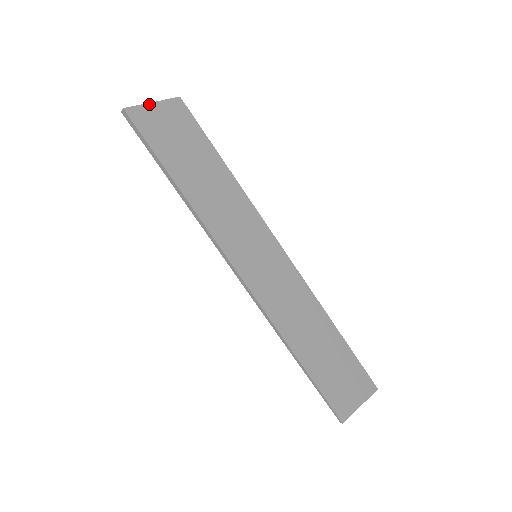
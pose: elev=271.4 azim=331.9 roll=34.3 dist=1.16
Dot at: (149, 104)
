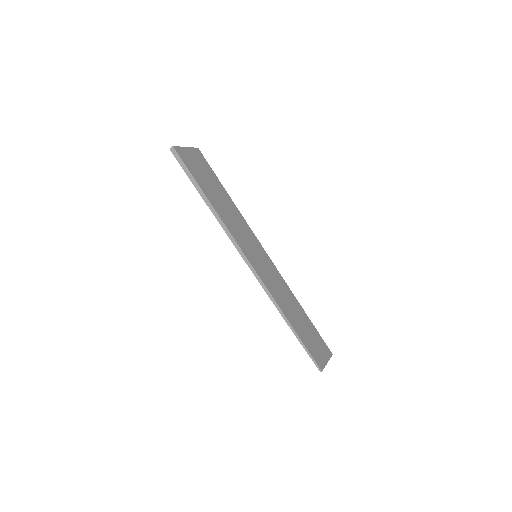
Dot at: (184, 147)
